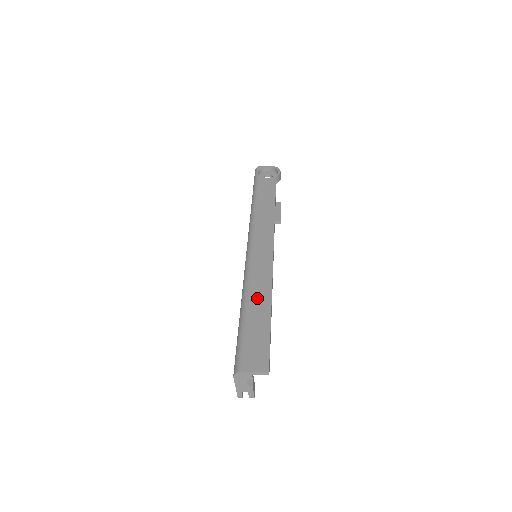
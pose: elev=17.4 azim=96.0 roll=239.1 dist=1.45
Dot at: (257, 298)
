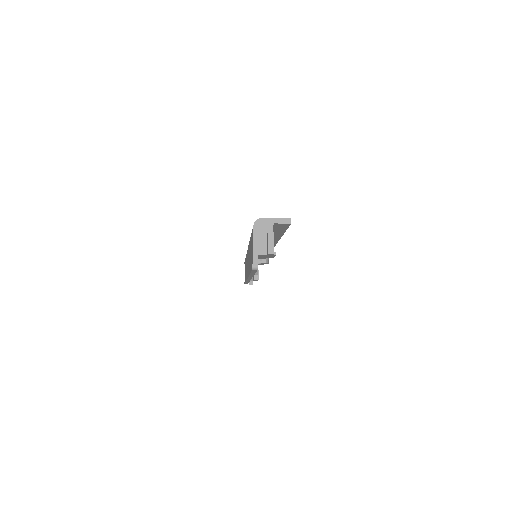
Dot at: occluded
